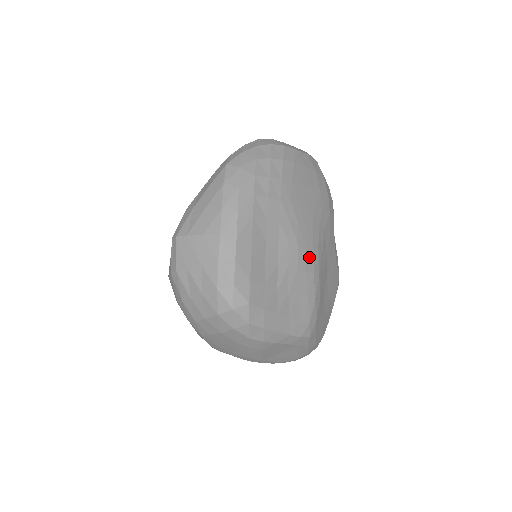
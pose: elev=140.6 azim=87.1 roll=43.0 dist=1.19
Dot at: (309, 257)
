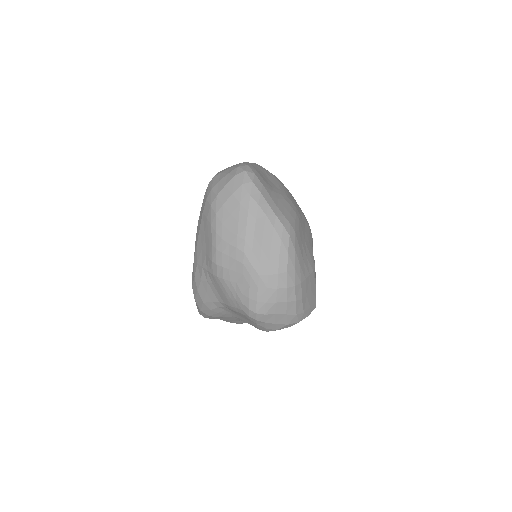
Dot at: (293, 206)
